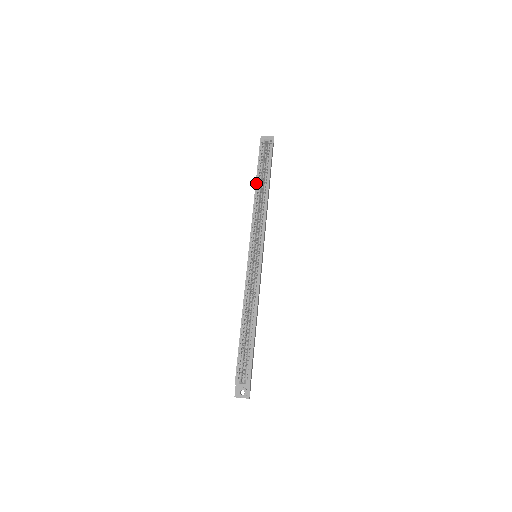
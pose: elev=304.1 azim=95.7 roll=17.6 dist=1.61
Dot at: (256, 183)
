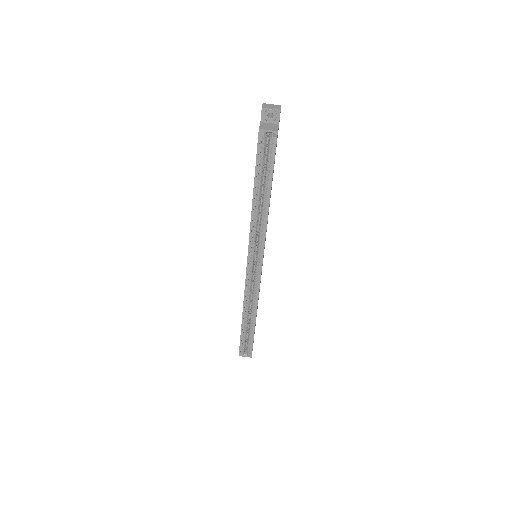
Dot at: (253, 194)
